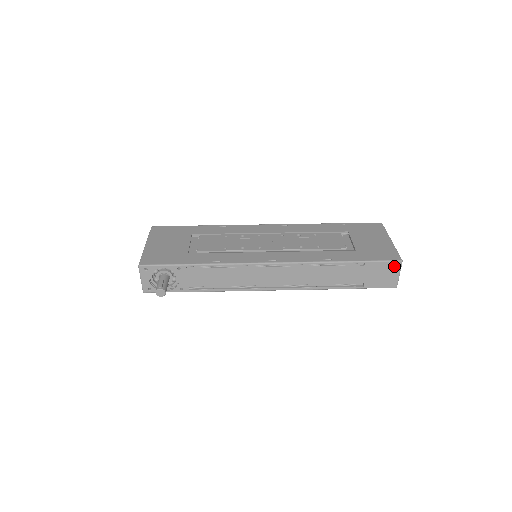
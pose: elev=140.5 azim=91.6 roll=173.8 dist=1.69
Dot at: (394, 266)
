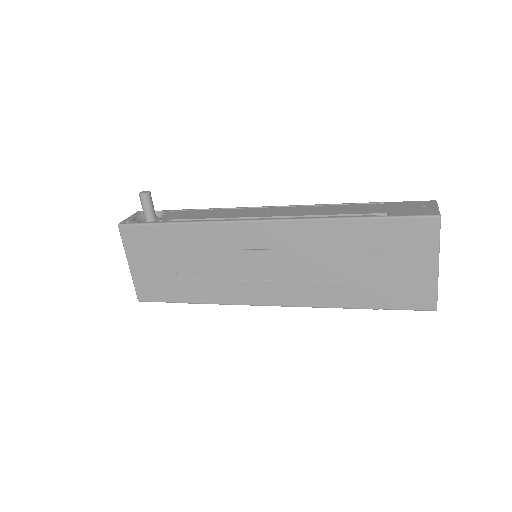
Dot at: (426, 203)
